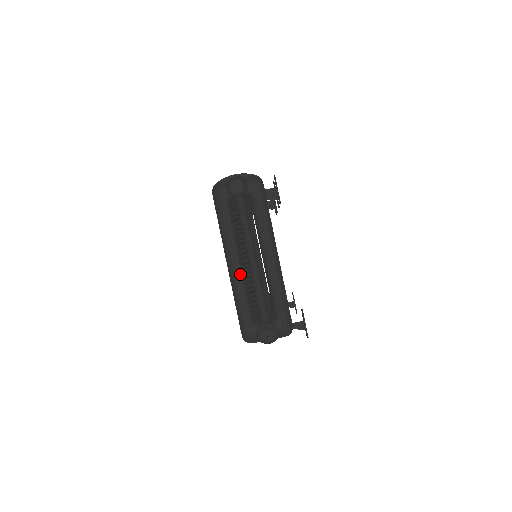
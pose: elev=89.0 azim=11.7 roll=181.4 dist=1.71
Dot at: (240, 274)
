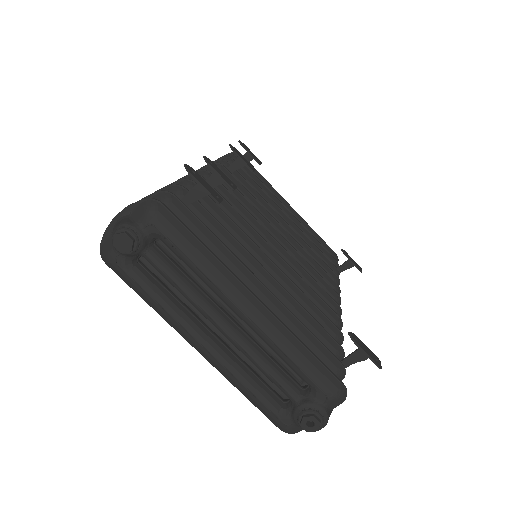
Dot at: (219, 357)
